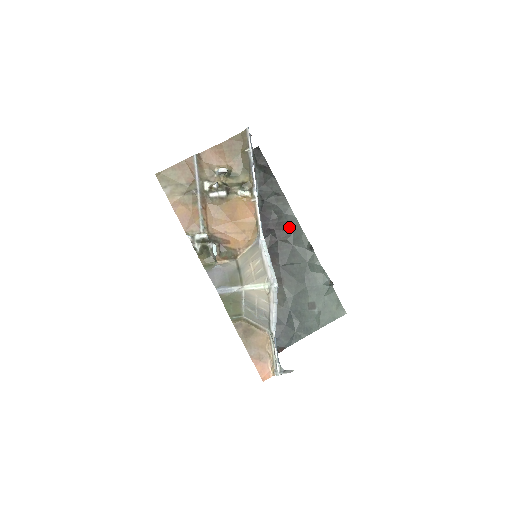
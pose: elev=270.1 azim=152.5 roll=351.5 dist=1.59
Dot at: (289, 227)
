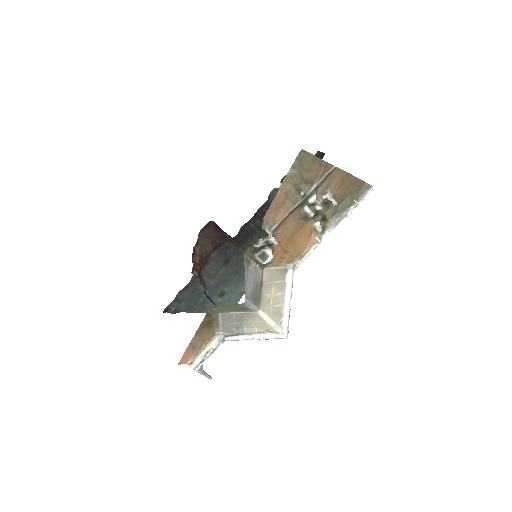
Dot at: occluded
